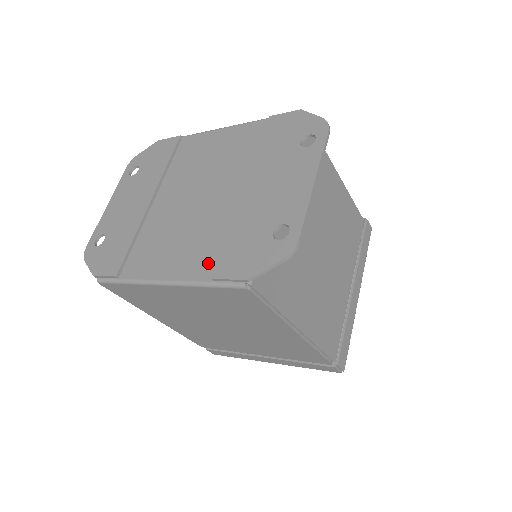
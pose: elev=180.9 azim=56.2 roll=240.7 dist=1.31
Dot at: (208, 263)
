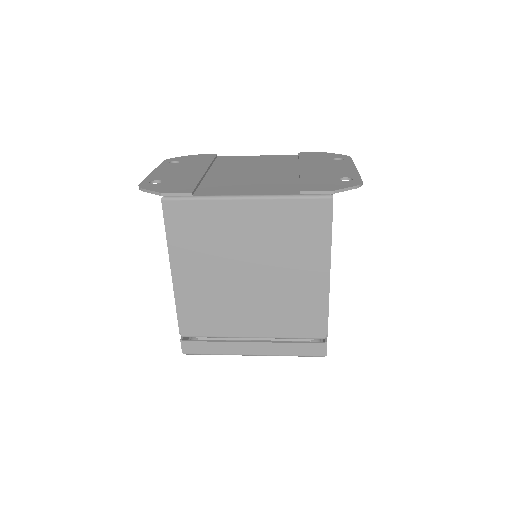
Dot at: (289, 189)
